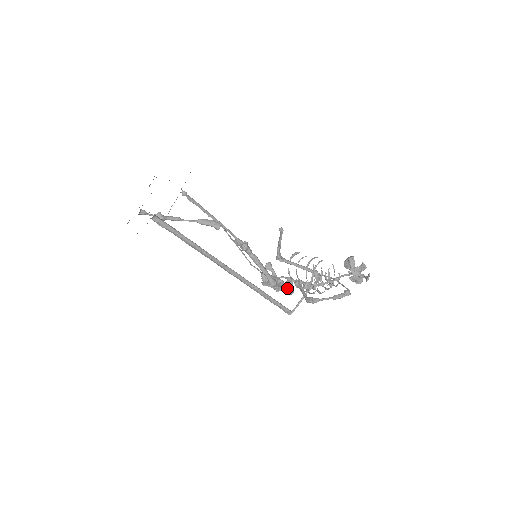
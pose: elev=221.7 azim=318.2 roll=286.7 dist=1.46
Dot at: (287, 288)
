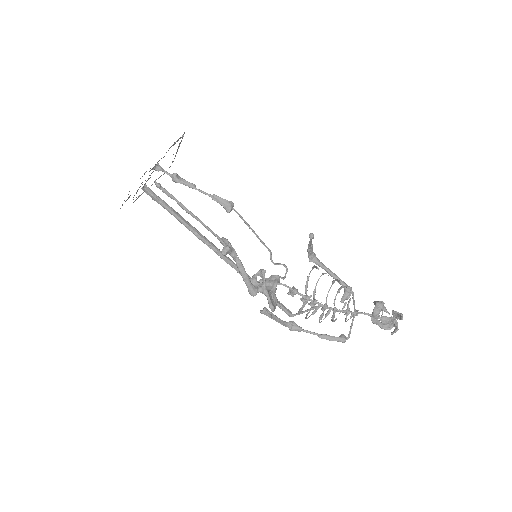
Dot at: (269, 303)
